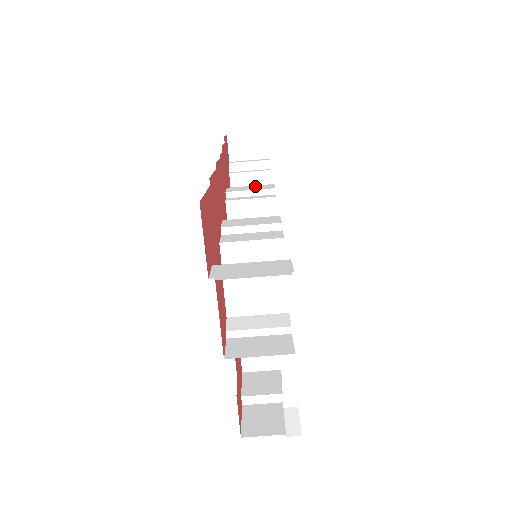
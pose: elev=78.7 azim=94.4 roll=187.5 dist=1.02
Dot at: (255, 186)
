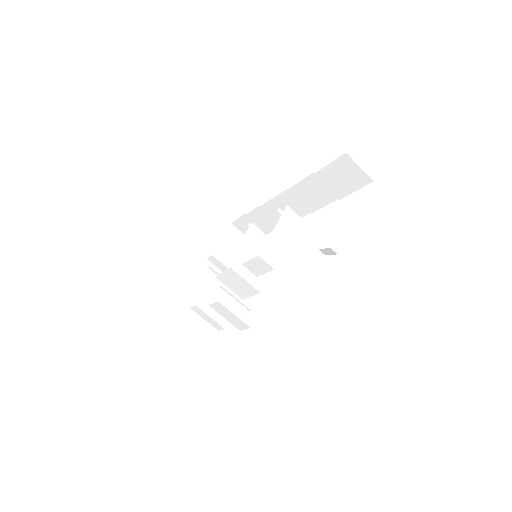
Dot at: occluded
